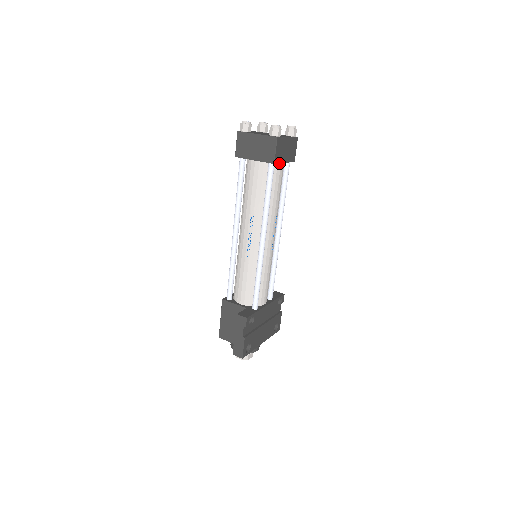
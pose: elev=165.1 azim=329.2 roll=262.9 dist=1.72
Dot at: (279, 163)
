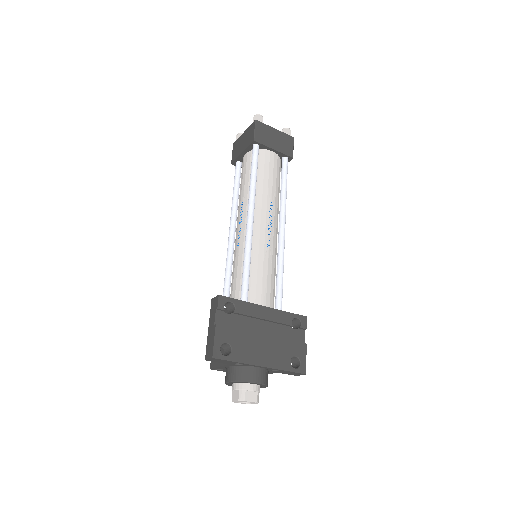
Dot at: (268, 151)
